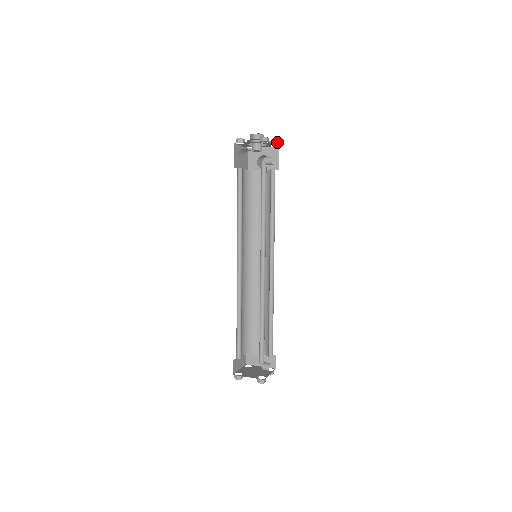
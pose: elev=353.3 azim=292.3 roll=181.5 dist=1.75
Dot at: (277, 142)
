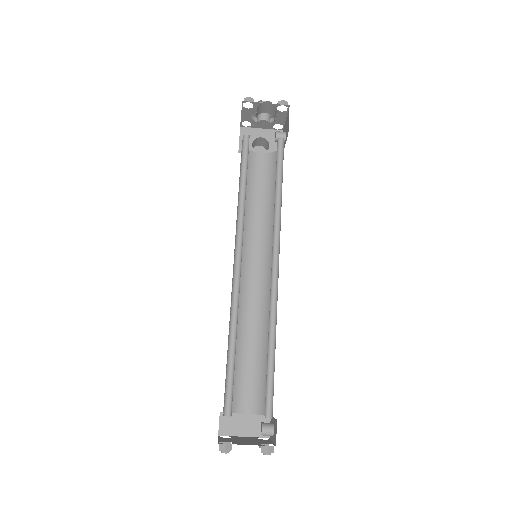
Dot at: occluded
